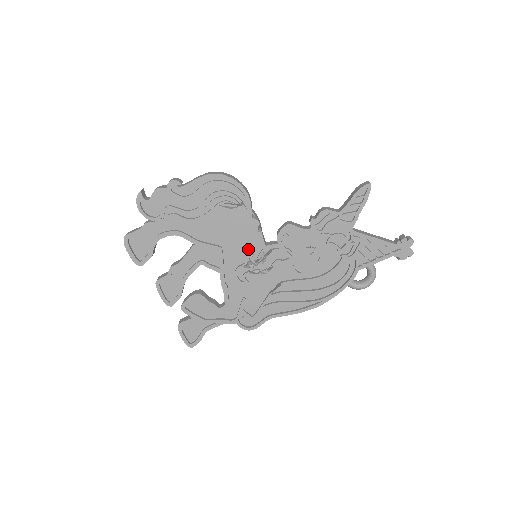
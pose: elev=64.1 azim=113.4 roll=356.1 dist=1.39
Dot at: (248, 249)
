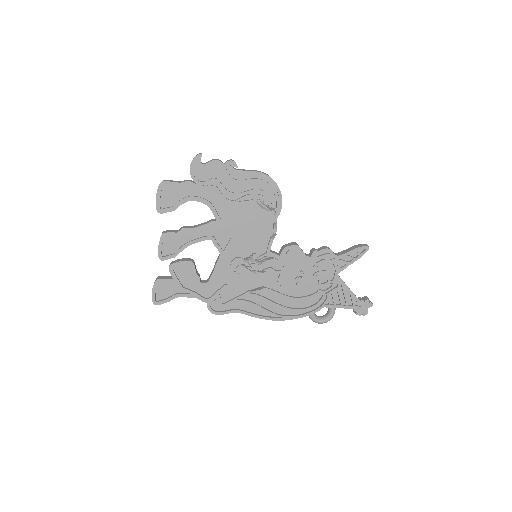
Dot at: (254, 247)
